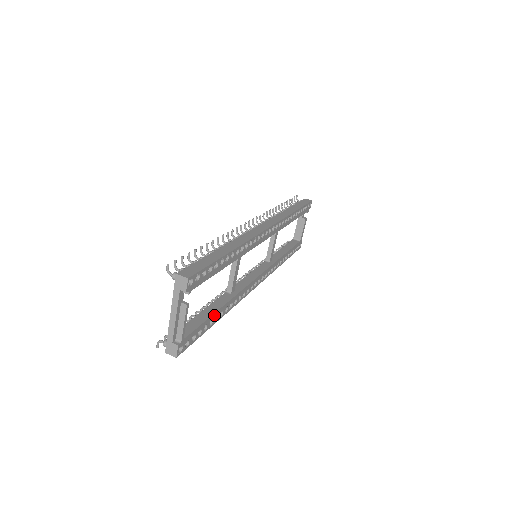
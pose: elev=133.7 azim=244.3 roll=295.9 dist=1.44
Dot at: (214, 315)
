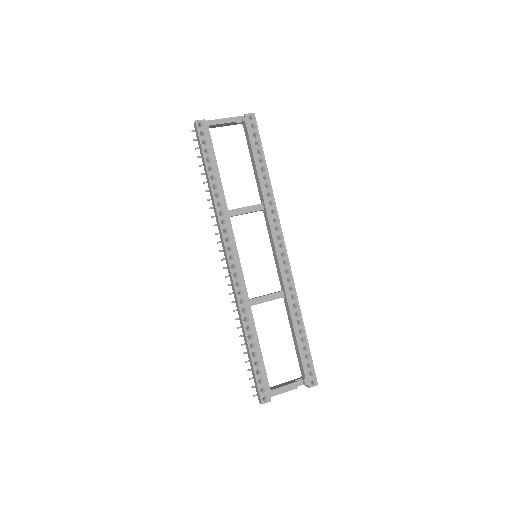
Dot at: (217, 172)
